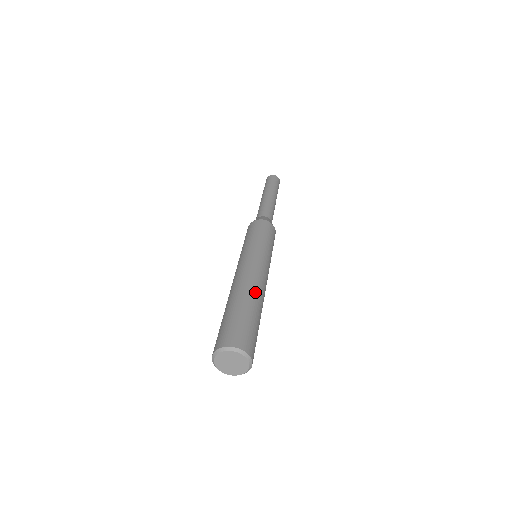
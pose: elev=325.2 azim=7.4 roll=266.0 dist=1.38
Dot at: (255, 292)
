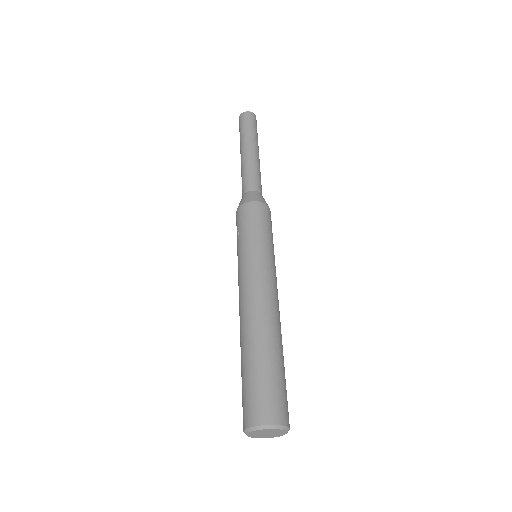
Dot at: occluded
